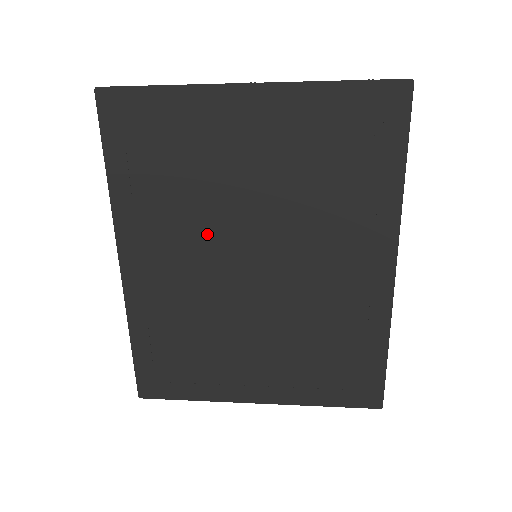
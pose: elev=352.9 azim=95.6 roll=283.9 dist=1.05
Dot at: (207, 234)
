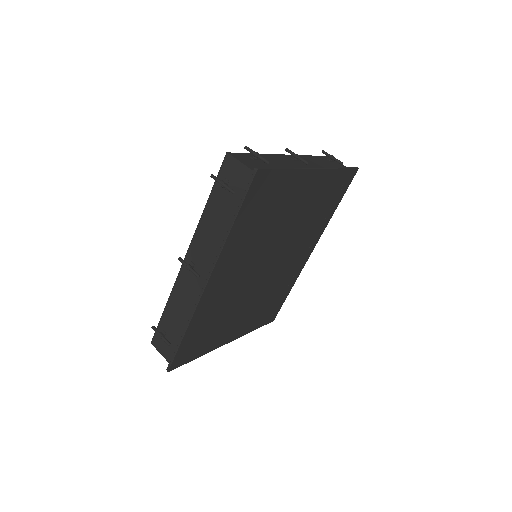
Dot at: (259, 253)
